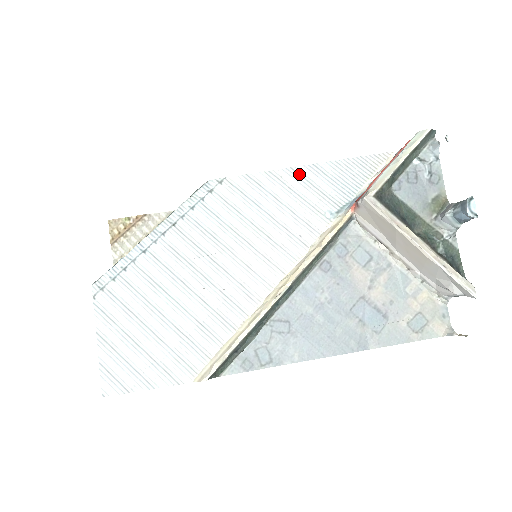
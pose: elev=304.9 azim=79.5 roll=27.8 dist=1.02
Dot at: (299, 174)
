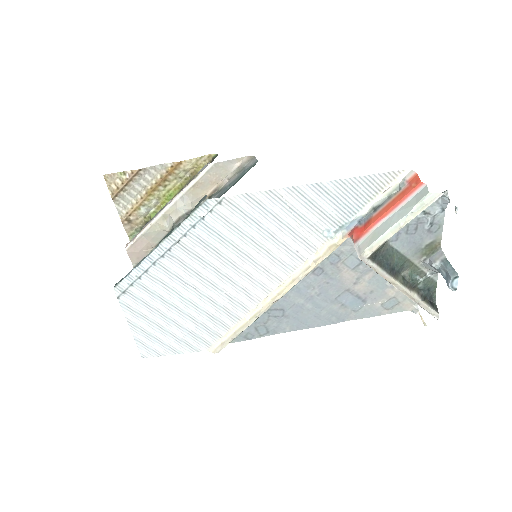
Dot at: (301, 194)
